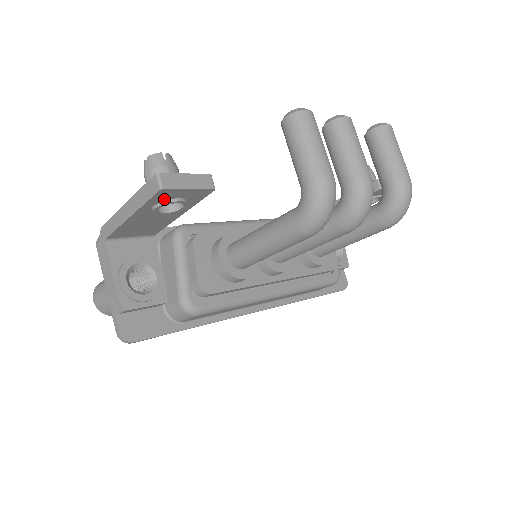
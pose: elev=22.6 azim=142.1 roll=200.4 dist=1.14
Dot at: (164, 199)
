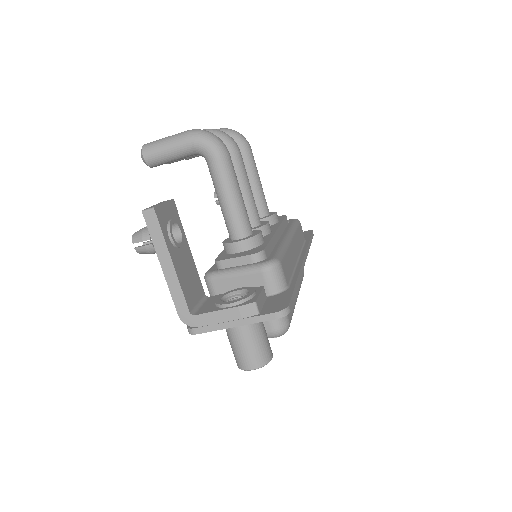
Dot at: (165, 224)
